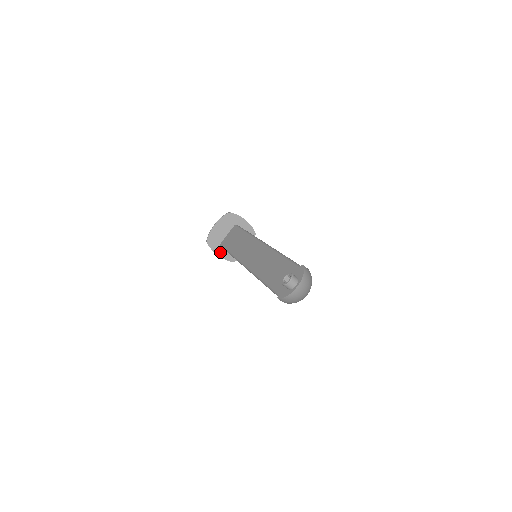
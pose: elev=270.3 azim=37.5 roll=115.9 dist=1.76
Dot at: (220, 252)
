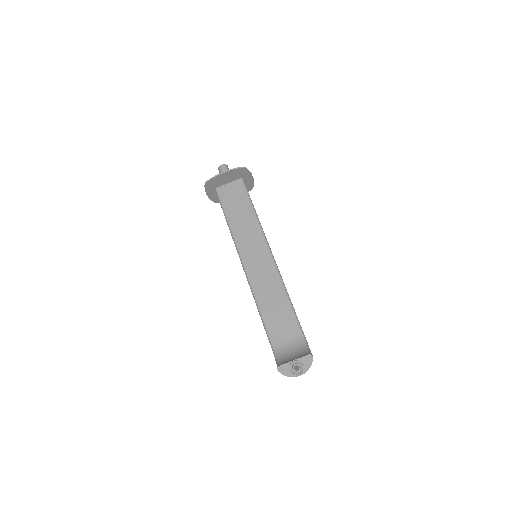
Dot at: (211, 193)
